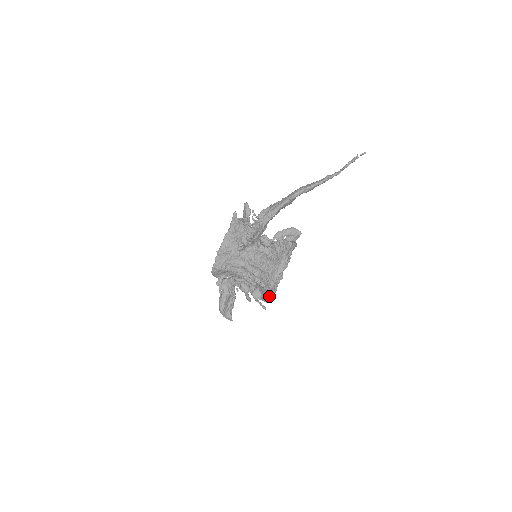
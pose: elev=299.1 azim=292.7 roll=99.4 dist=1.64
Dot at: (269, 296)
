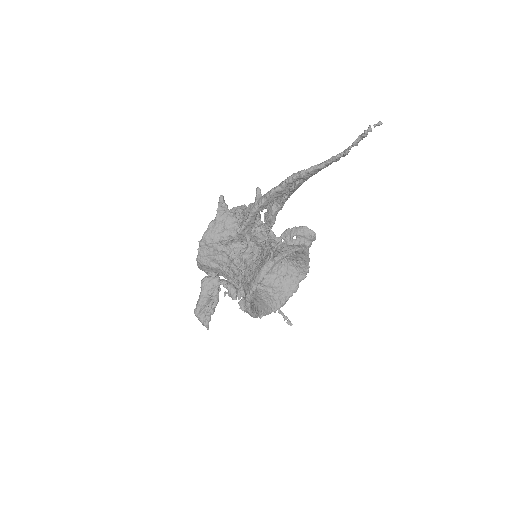
Dot at: (248, 310)
